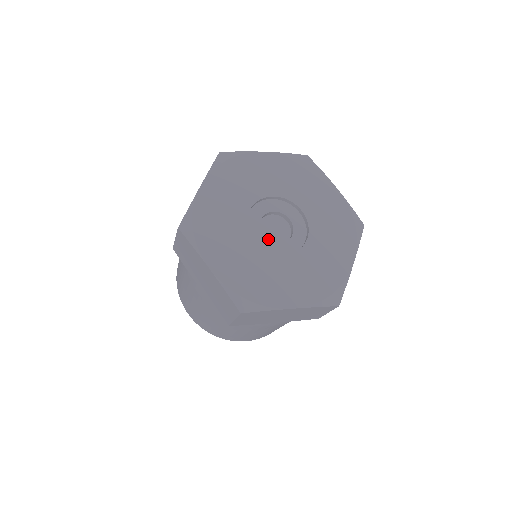
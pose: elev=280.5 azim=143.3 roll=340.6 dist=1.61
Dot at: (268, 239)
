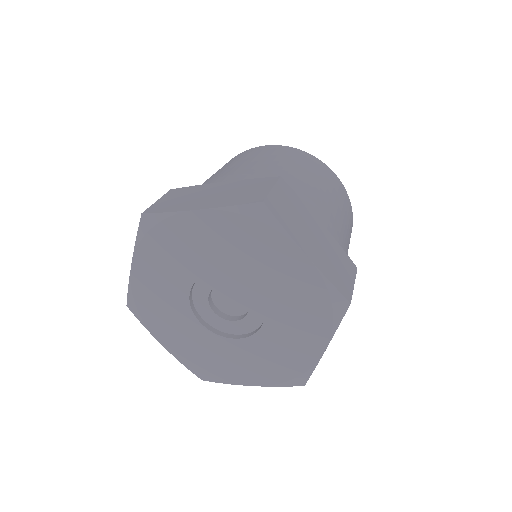
Dot at: (216, 297)
